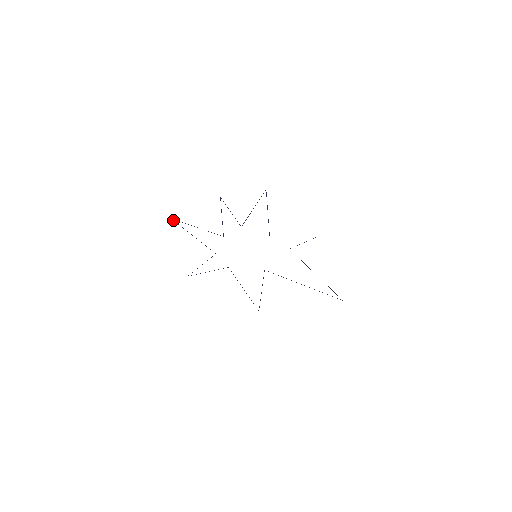
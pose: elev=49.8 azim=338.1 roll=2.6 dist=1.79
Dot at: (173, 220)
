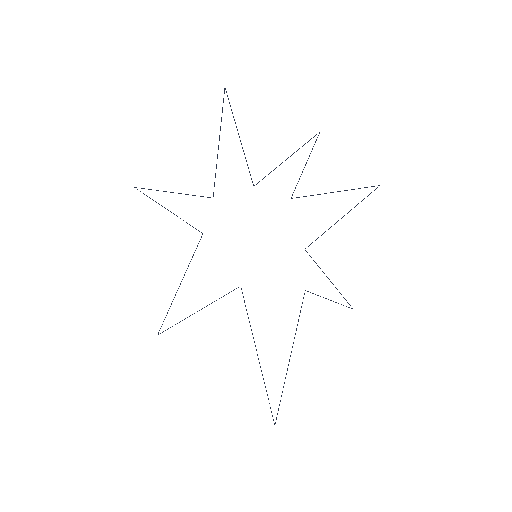
Dot at: (224, 92)
